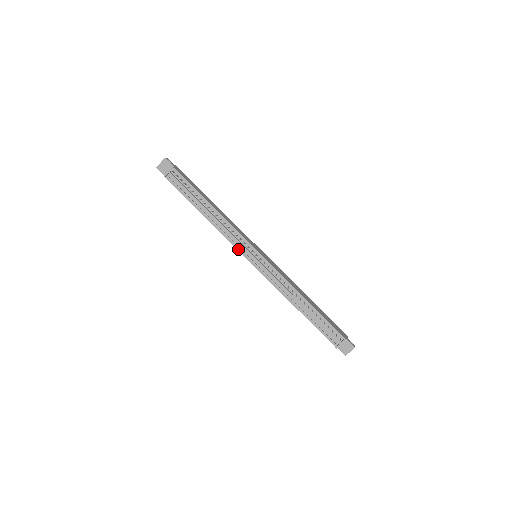
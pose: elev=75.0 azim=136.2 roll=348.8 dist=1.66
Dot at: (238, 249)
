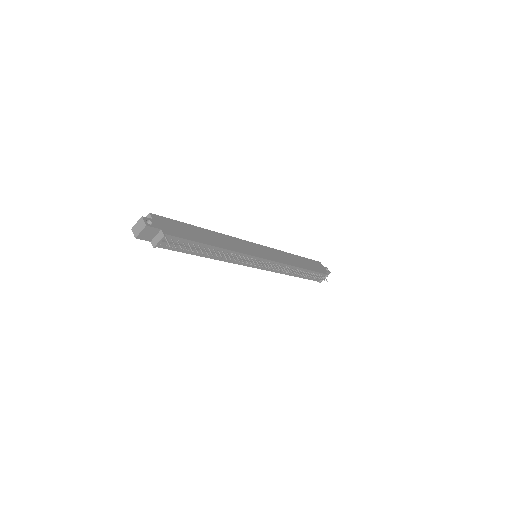
Dot at: (244, 265)
